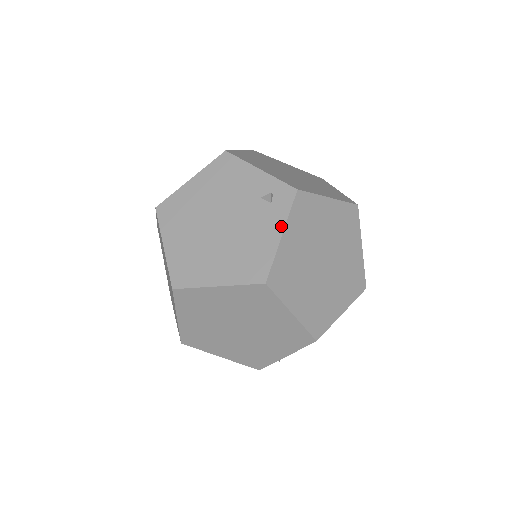
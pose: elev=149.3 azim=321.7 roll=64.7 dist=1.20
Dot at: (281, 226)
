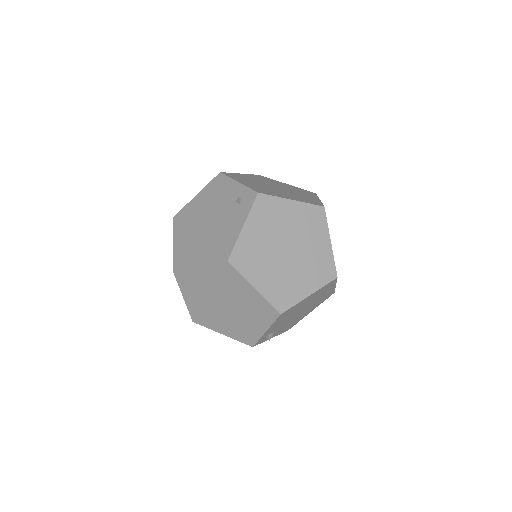
Dot at: (244, 220)
